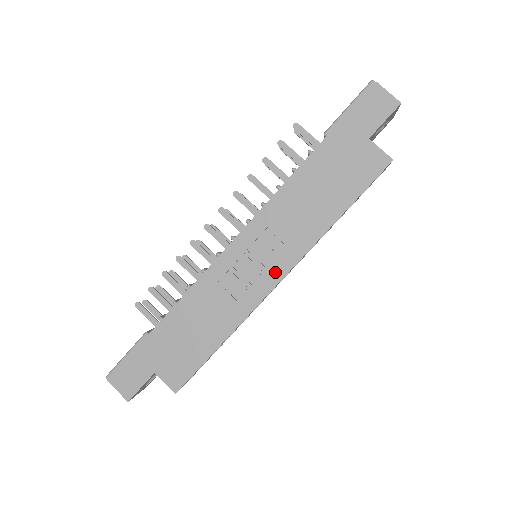
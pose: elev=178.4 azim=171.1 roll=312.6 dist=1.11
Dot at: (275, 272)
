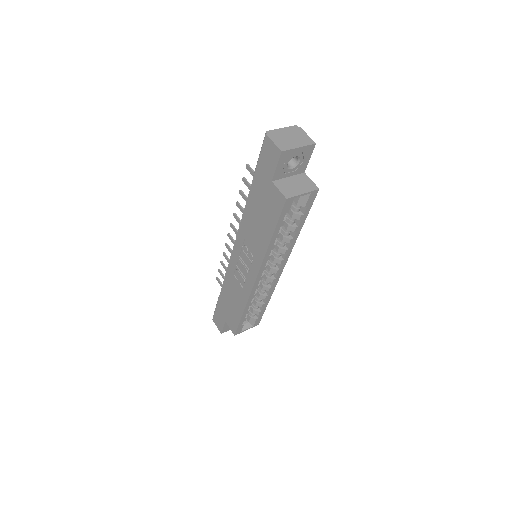
Dot at: (252, 273)
